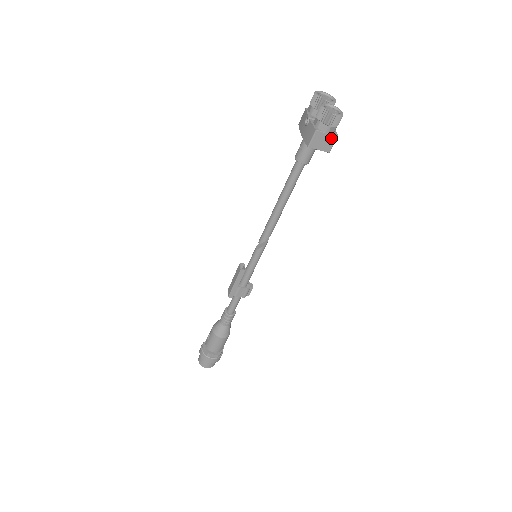
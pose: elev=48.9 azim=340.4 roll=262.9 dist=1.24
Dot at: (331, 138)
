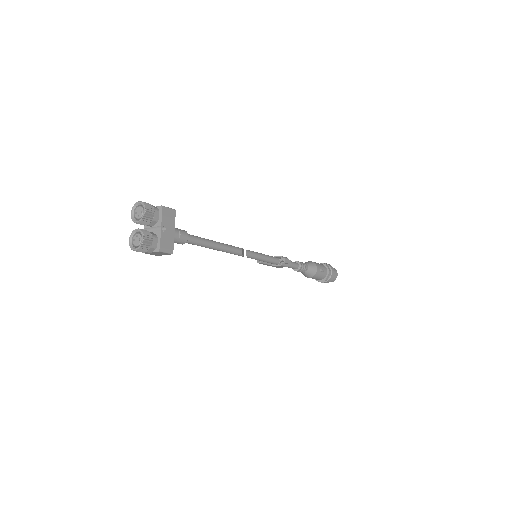
Dot at: (158, 252)
